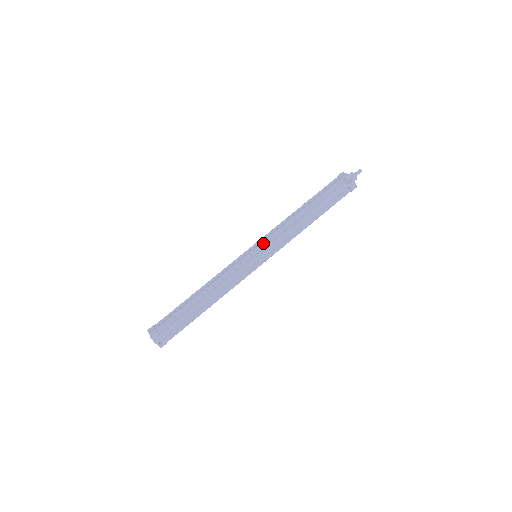
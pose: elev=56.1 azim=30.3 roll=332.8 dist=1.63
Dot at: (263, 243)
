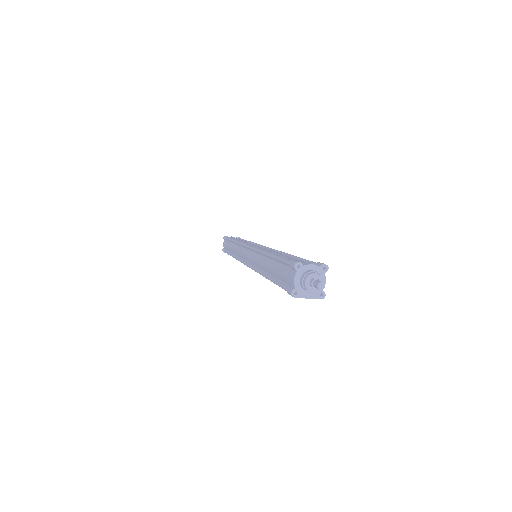
Dot at: (249, 260)
